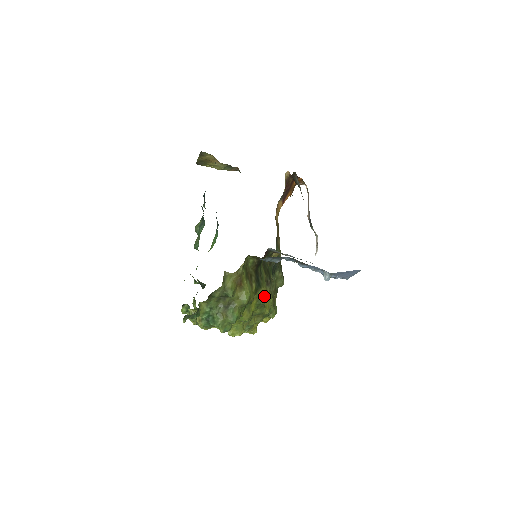
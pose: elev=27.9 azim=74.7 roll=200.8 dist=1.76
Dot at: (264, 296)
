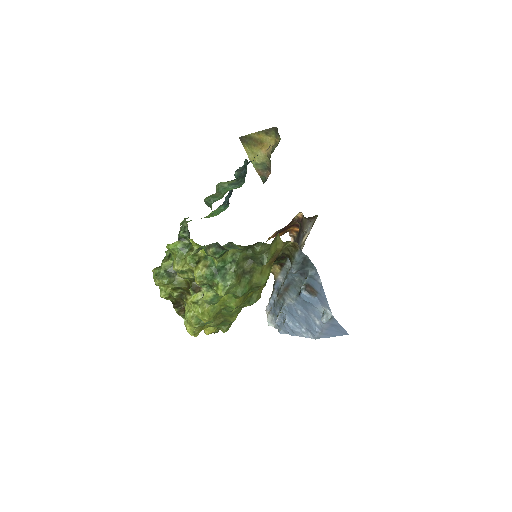
Dot at: (258, 296)
